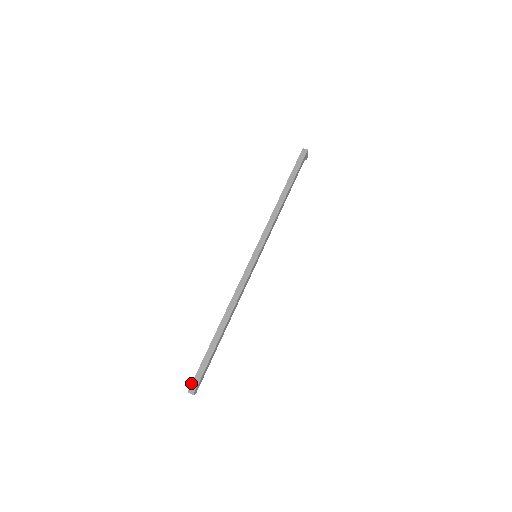
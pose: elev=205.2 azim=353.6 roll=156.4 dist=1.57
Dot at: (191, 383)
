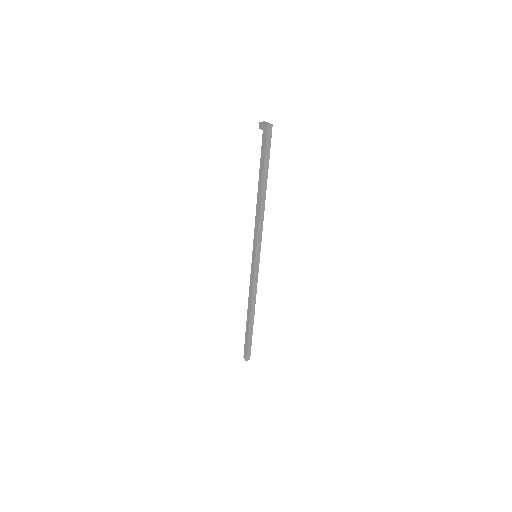
Dot at: (246, 356)
